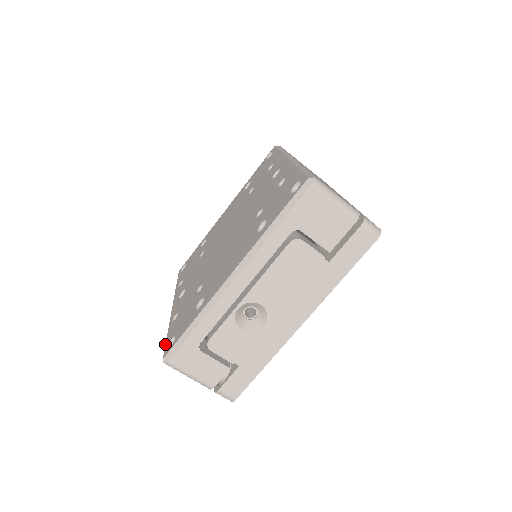
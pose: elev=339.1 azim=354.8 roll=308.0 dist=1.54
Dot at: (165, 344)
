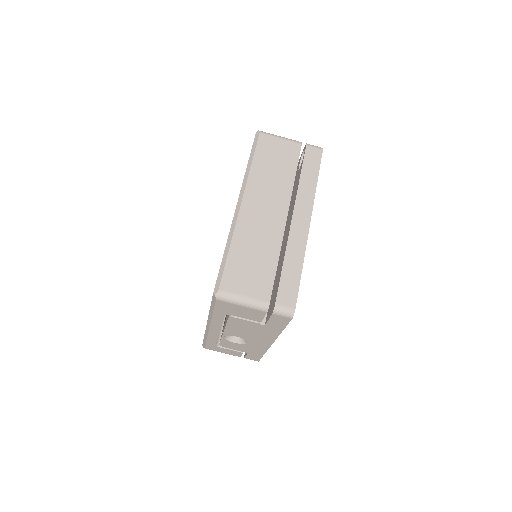
Dot at: occluded
